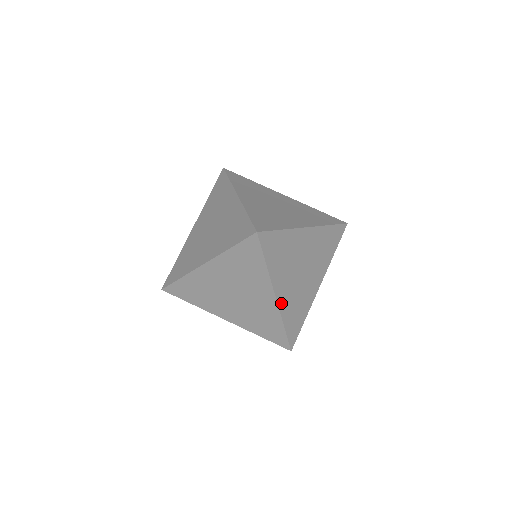
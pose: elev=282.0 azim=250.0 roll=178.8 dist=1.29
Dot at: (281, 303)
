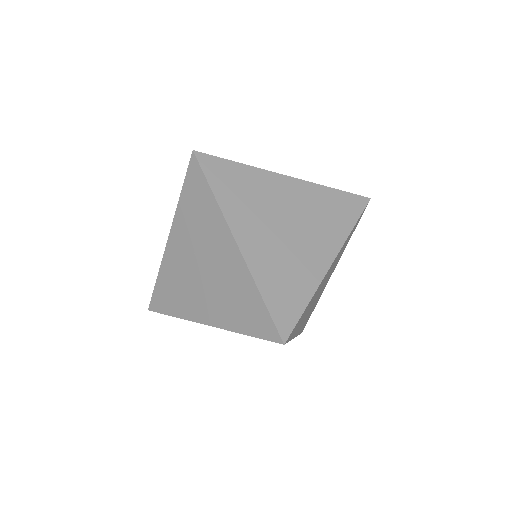
Dot at: (298, 332)
